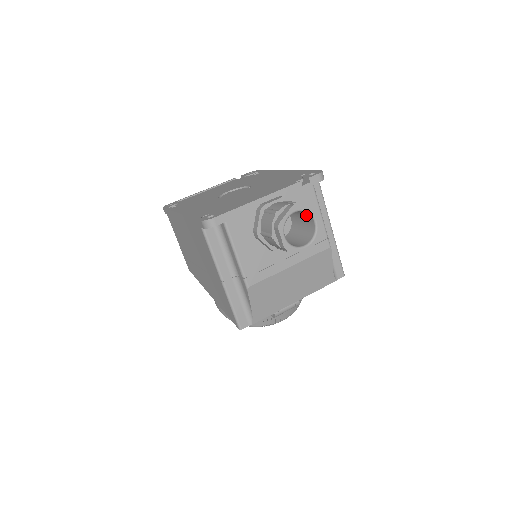
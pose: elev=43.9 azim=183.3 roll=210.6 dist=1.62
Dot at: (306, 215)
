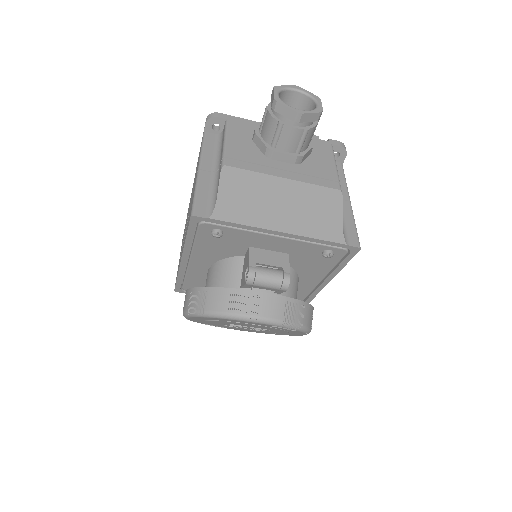
Dot at: (310, 109)
